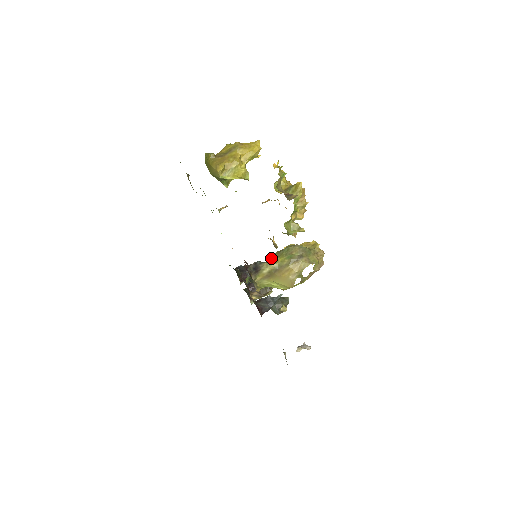
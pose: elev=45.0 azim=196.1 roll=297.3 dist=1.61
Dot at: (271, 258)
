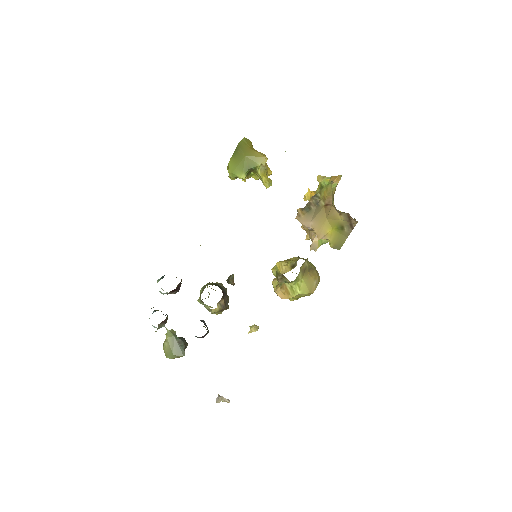
Dot at: occluded
